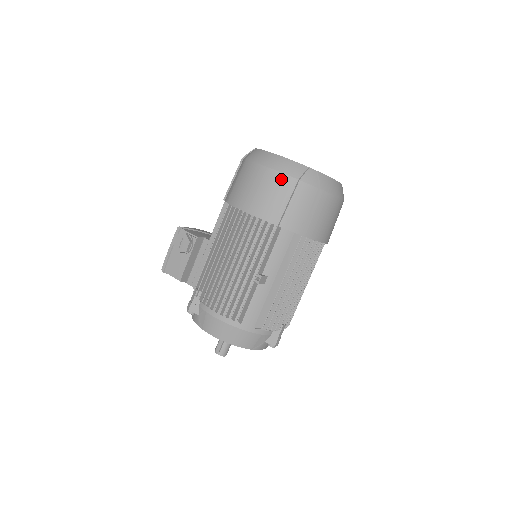
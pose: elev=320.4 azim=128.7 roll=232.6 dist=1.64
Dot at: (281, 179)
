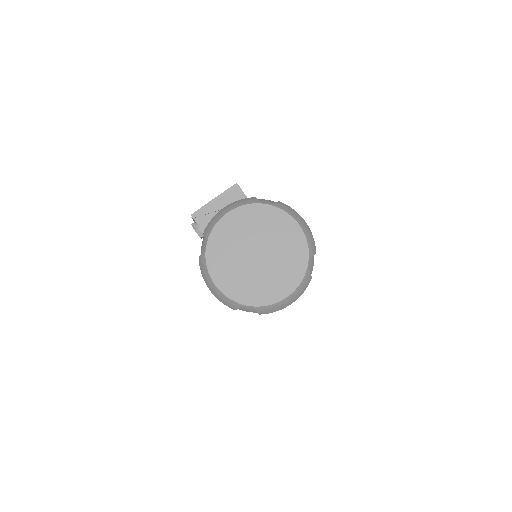
Dot at: occluded
